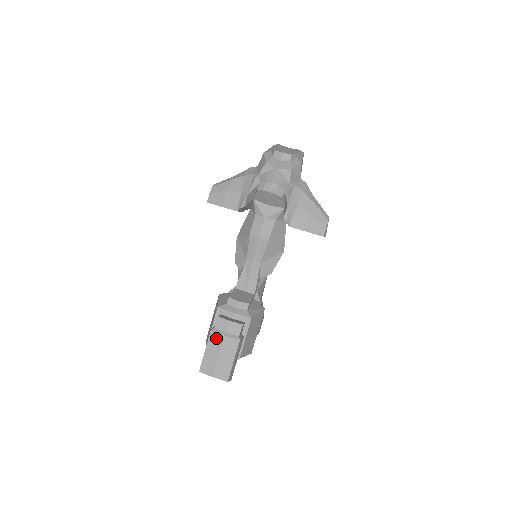
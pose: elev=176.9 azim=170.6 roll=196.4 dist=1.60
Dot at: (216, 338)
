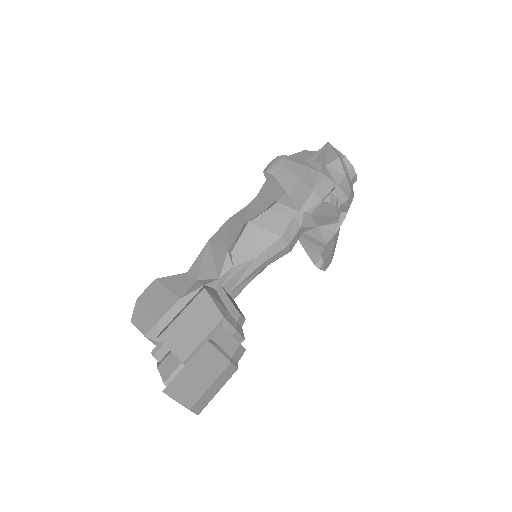
Dot at: (220, 363)
